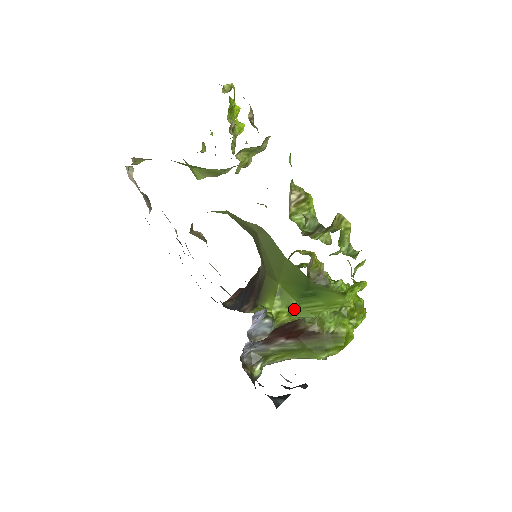
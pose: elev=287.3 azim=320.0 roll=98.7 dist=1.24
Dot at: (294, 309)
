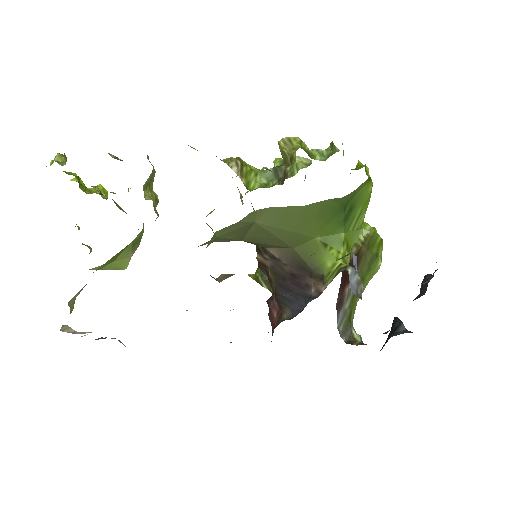
Dot at: (347, 242)
